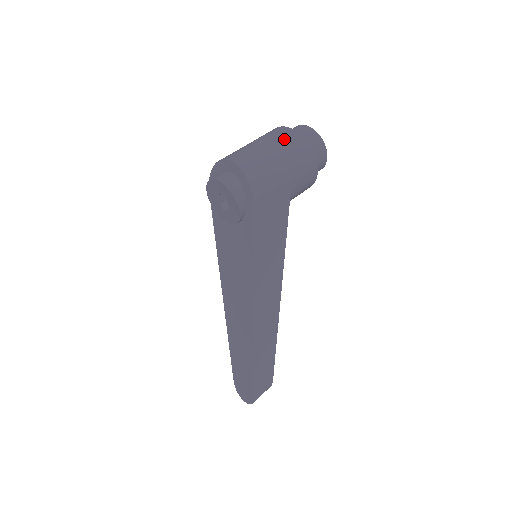
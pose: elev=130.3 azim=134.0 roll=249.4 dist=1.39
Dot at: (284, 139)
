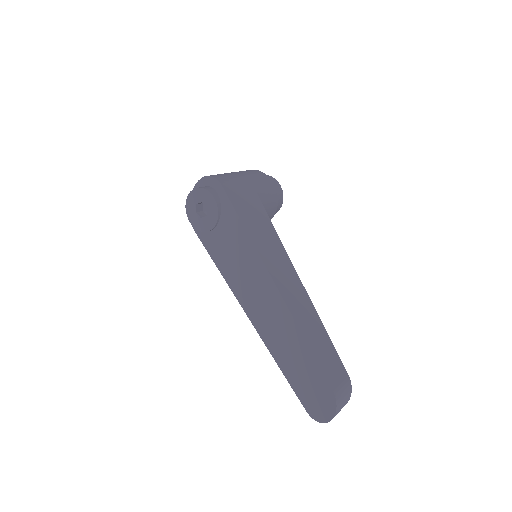
Dot at: occluded
